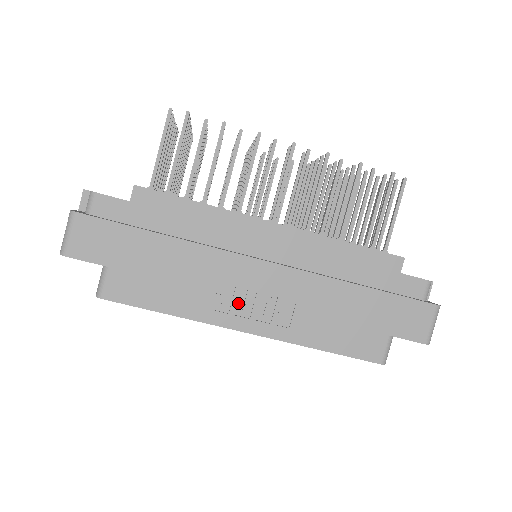
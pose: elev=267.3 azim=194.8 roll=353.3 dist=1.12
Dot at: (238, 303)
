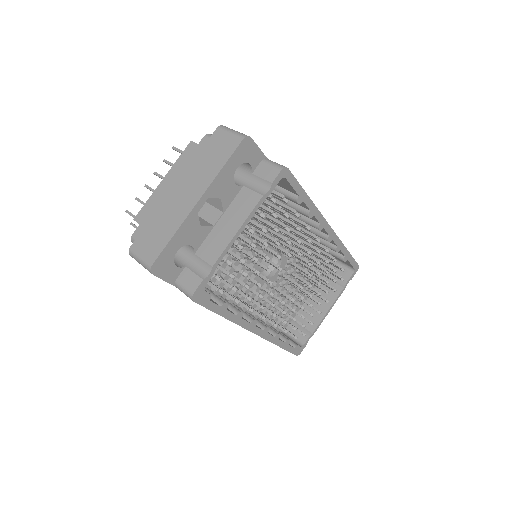
Dot at: occluded
